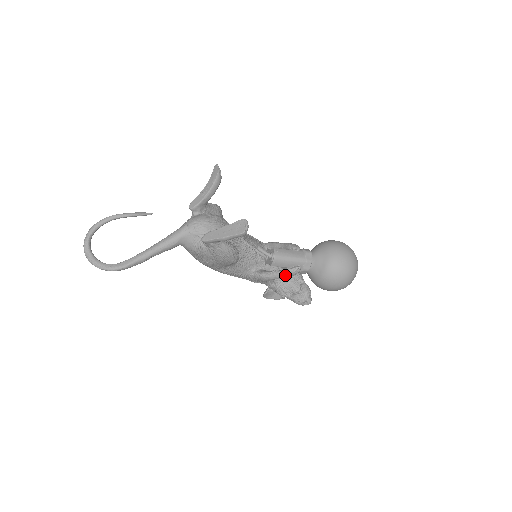
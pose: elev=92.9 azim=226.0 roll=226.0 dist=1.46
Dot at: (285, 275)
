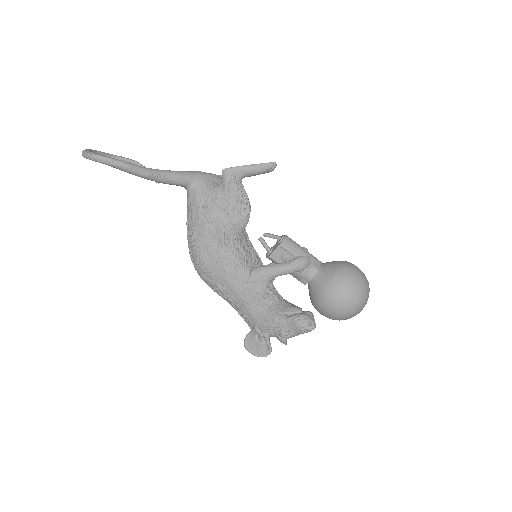
Dot at: (293, 263)
